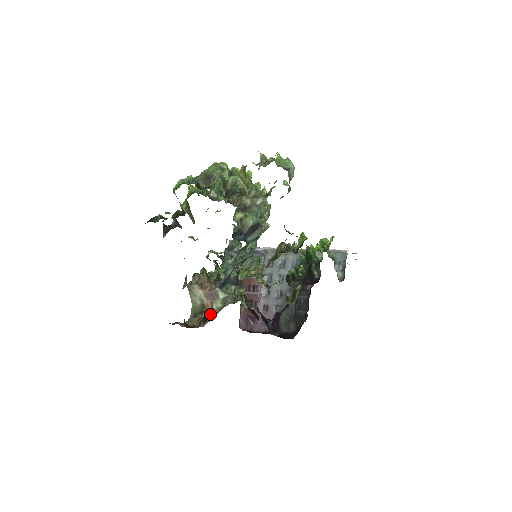
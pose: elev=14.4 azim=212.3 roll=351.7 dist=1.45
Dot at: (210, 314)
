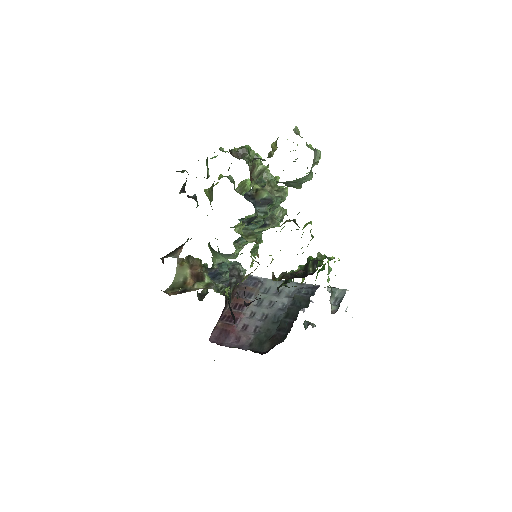
Dot at: (188, 290)
